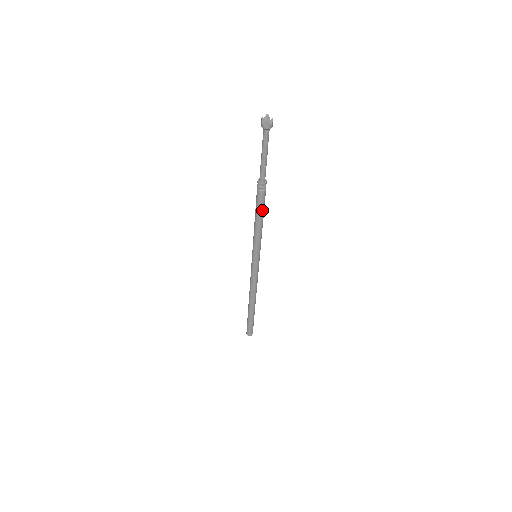
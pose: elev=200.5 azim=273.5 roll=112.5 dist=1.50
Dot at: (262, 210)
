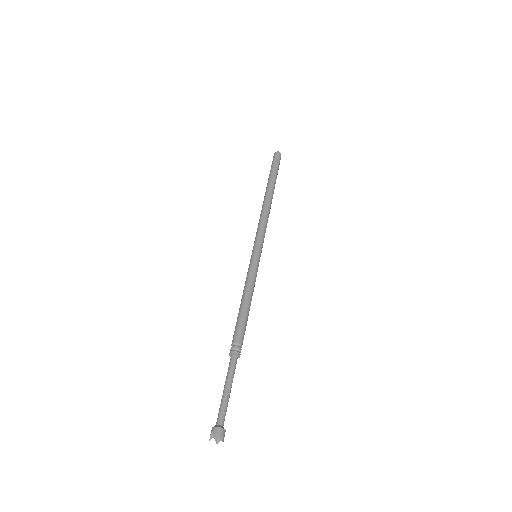
Dot at: occluded
